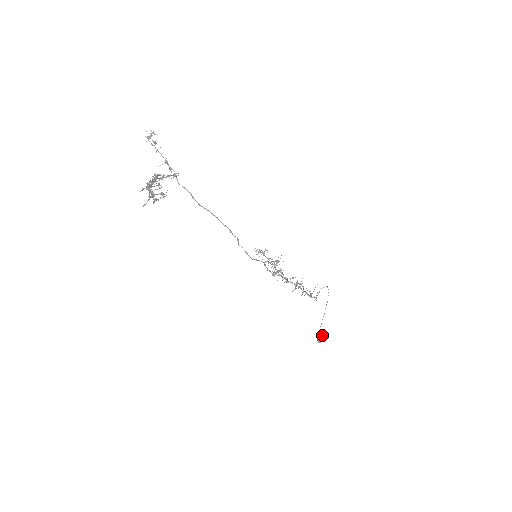
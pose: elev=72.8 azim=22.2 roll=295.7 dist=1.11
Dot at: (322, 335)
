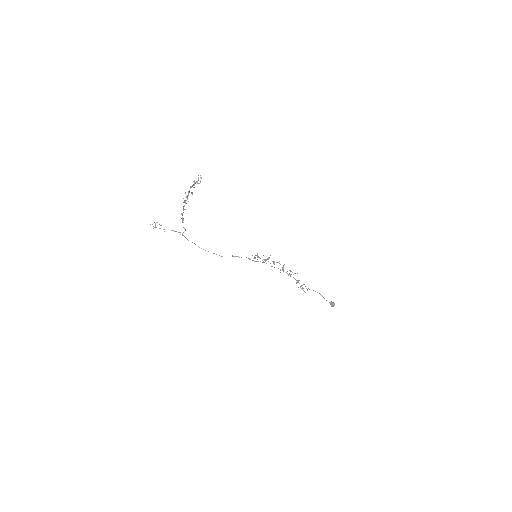
Dot at: (331, 302)
